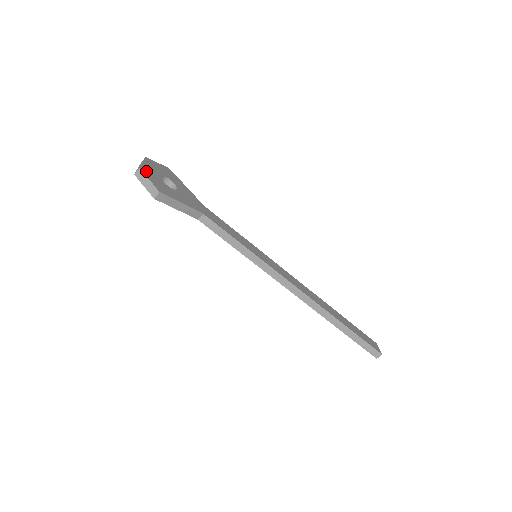
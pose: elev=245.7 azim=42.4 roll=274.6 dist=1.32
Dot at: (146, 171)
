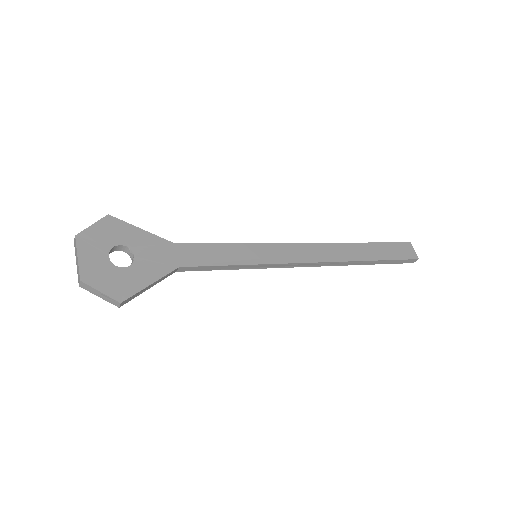
Dot at: (89, 276)
